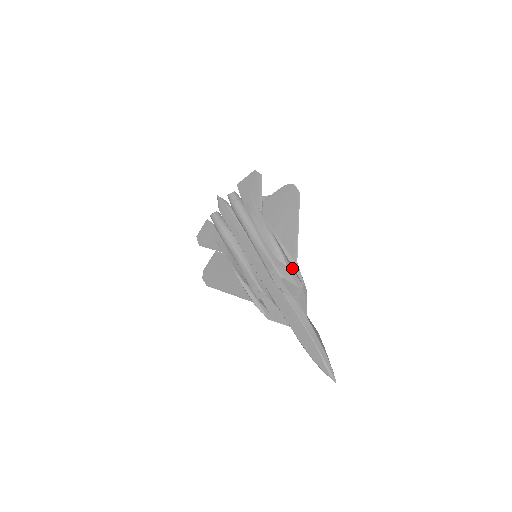
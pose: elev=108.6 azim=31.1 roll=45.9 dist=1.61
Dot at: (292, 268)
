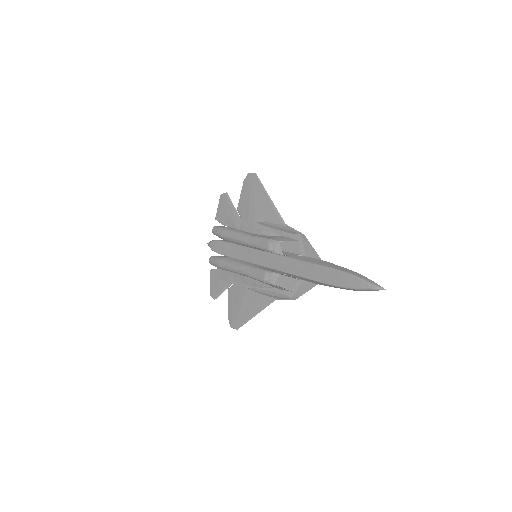
Dot at: (284, 231)
